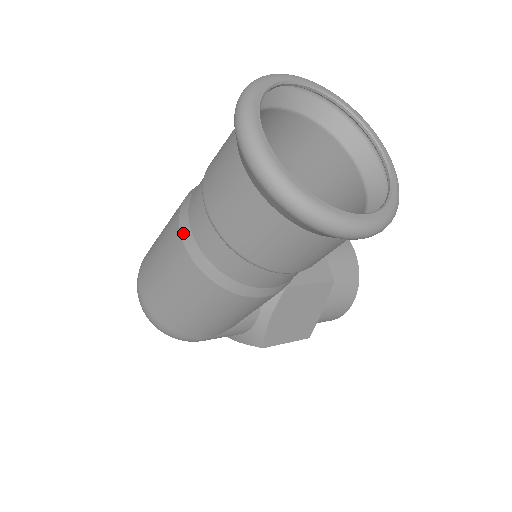
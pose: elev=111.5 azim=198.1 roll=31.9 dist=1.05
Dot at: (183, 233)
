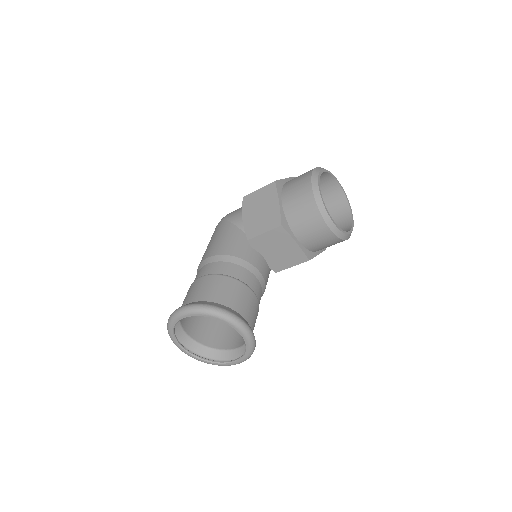
Dot at: occluded
